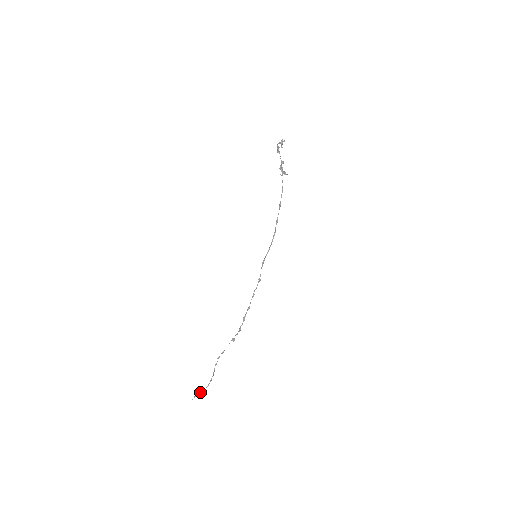
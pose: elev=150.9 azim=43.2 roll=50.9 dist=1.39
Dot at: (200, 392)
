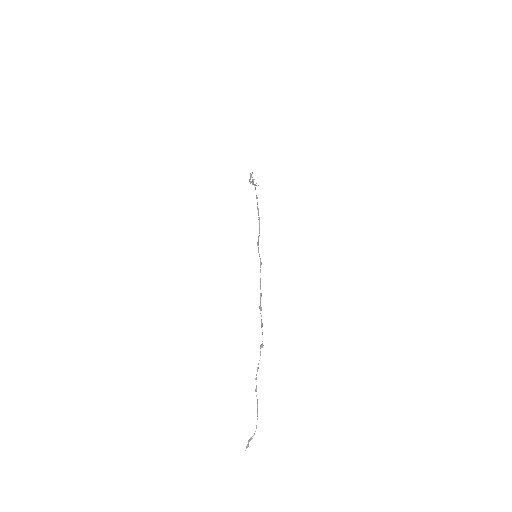
Dot at: (251, 437)
